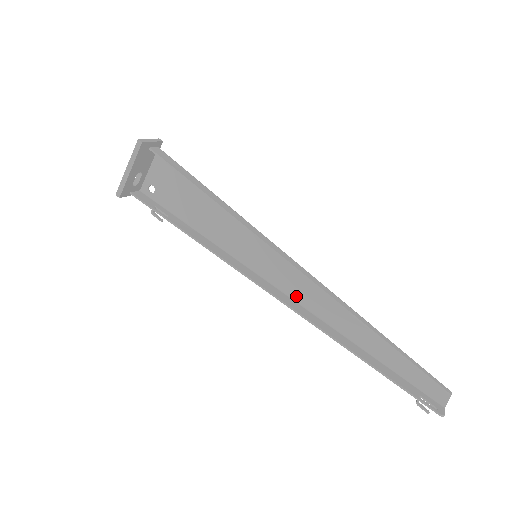
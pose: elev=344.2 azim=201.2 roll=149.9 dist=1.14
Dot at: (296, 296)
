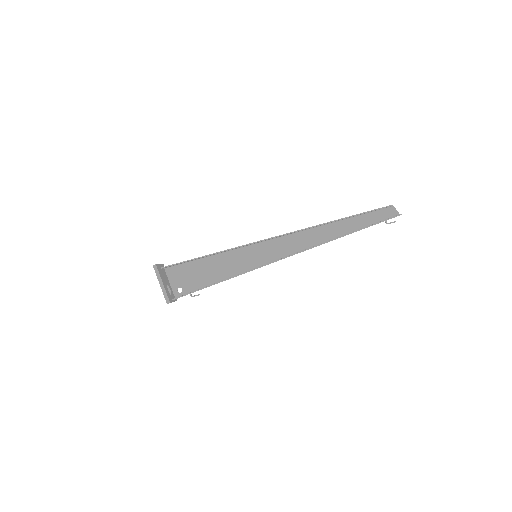
Dot at: (292, 251)
